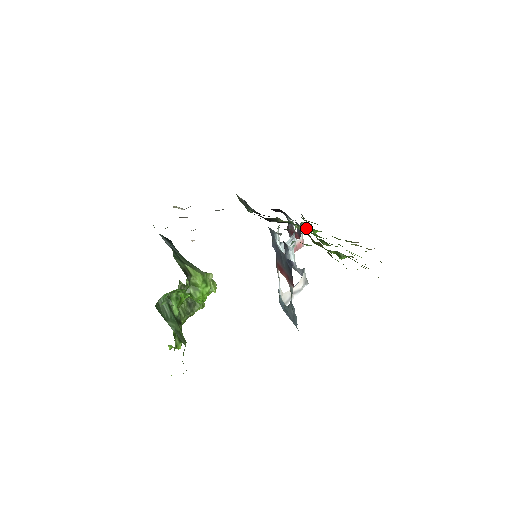
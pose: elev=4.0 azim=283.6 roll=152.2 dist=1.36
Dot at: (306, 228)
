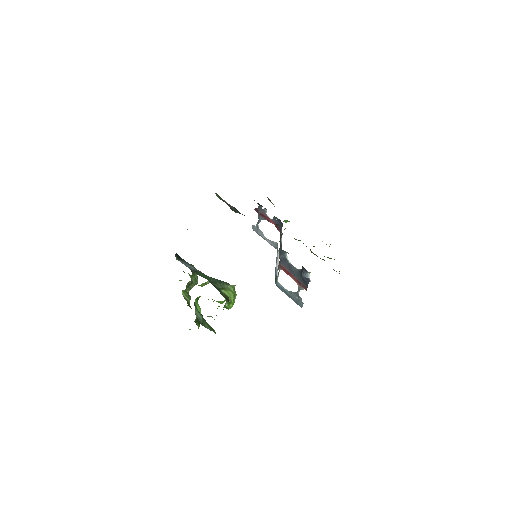
Dot at: (285, 222)
